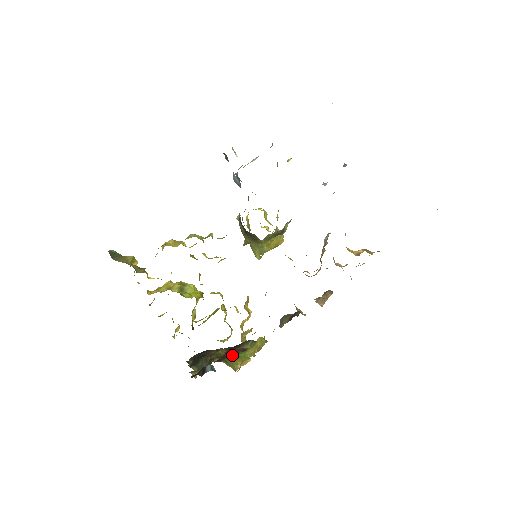
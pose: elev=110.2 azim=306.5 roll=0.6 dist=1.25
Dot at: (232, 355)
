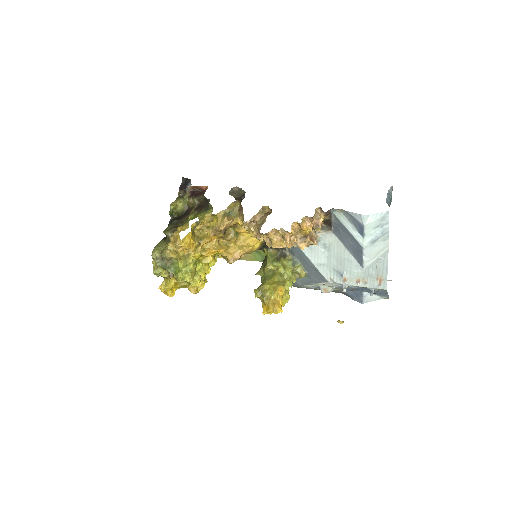
Dot at: (190, 215)
